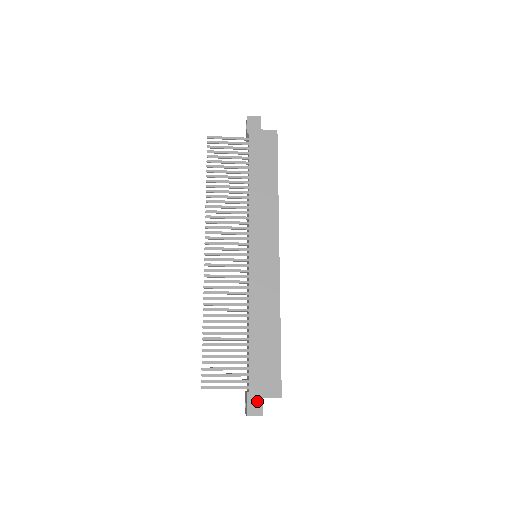
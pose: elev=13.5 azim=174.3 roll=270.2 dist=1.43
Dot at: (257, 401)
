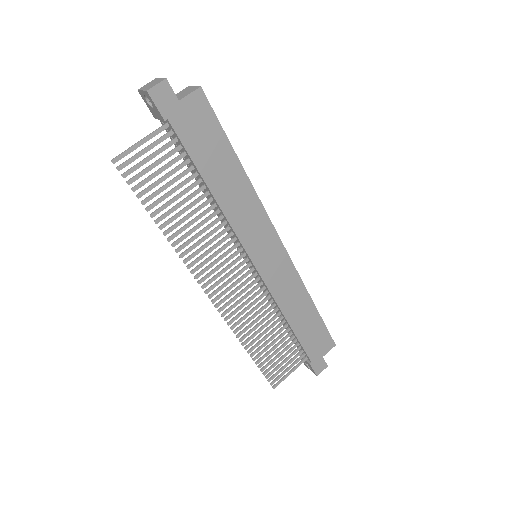
Dot at: (320, 362)
